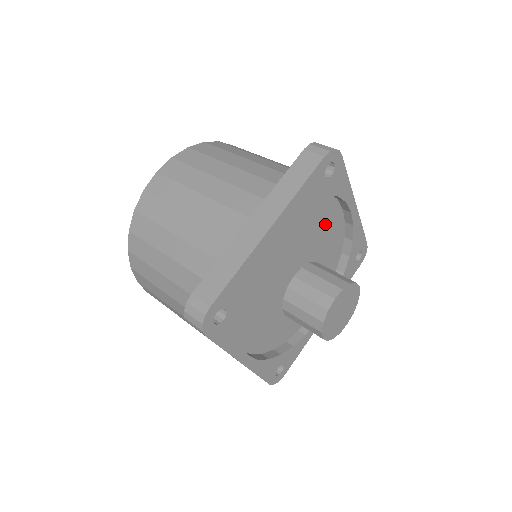
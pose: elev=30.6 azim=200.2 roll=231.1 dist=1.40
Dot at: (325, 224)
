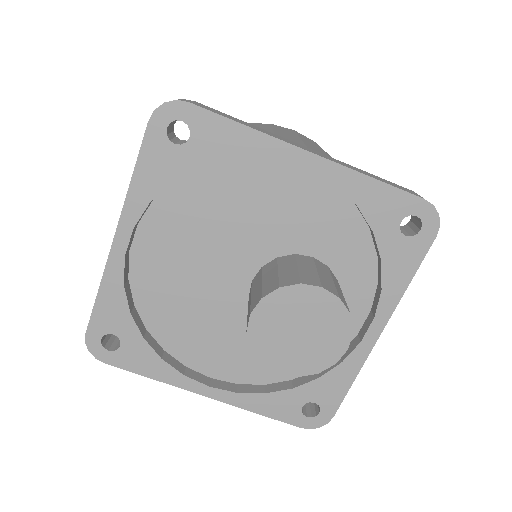
Dot at: (271, 198)
